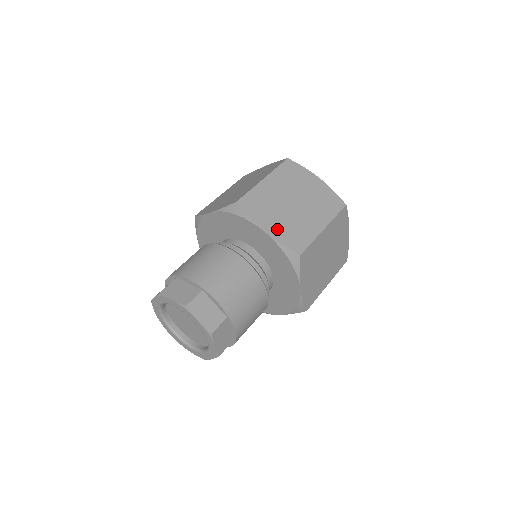
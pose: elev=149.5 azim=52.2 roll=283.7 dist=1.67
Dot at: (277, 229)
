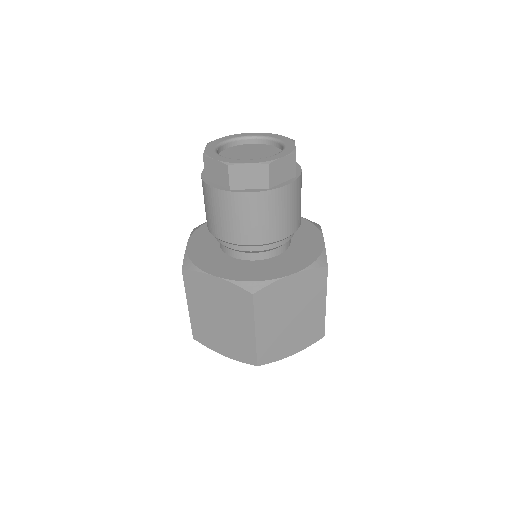
Dot at: occluded
